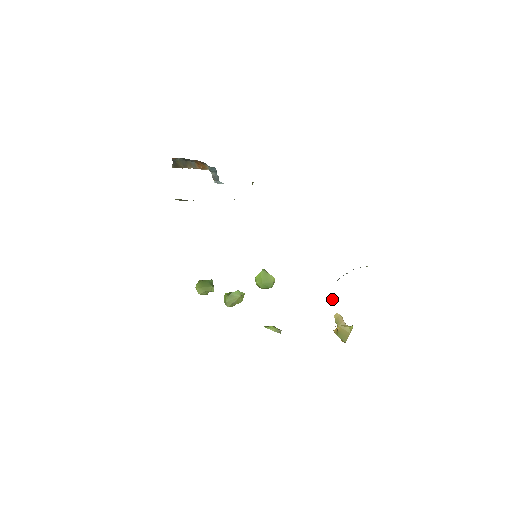
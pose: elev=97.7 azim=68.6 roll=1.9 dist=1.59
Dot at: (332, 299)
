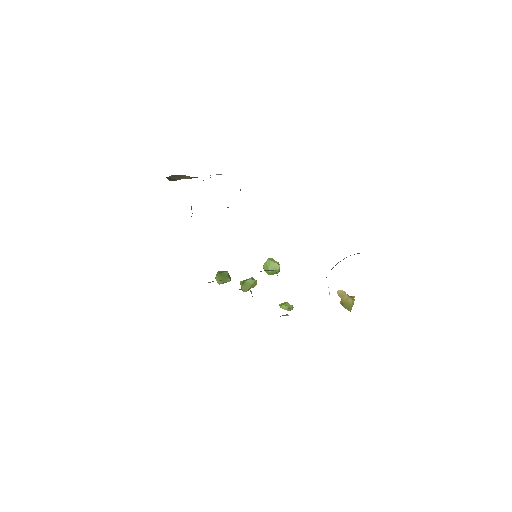
Dot at: (328, 287)
